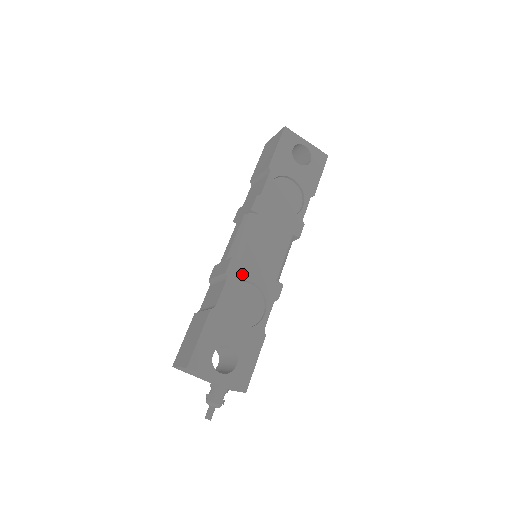
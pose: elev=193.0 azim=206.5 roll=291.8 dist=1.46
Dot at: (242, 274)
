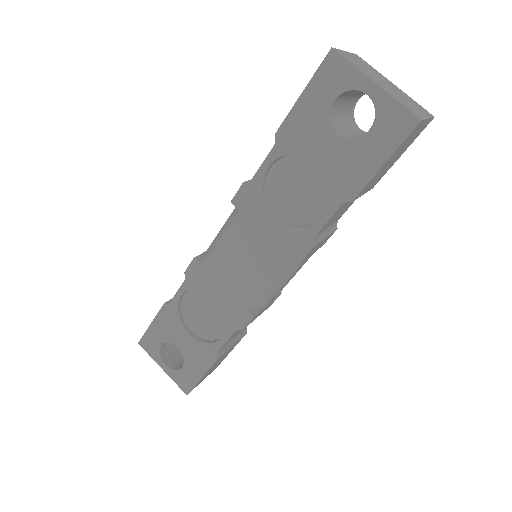
Dot at: (203, 282)
